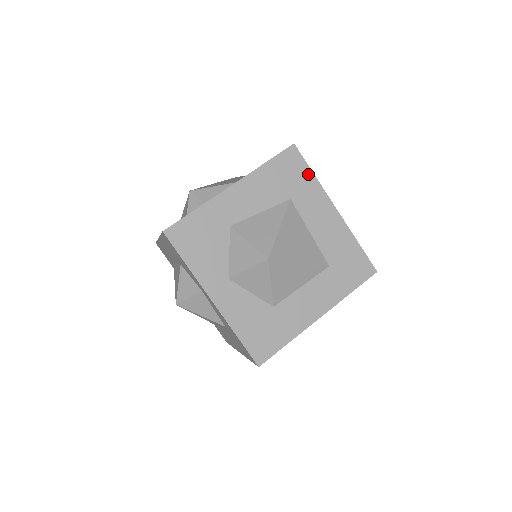
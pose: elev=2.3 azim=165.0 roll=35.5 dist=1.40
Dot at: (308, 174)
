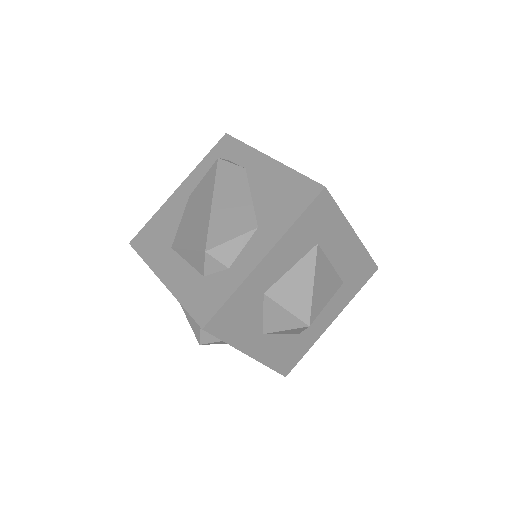
Dot at: (335, 212)
